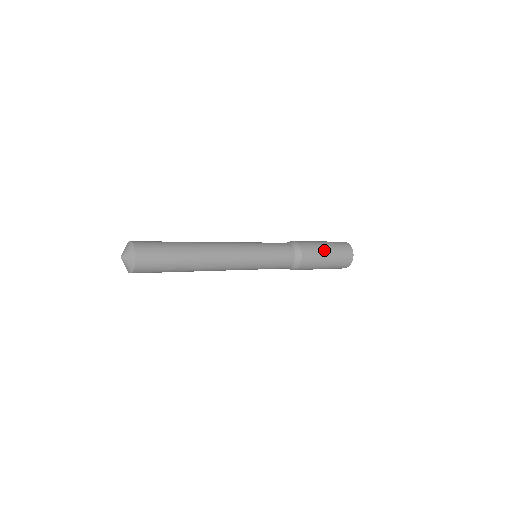
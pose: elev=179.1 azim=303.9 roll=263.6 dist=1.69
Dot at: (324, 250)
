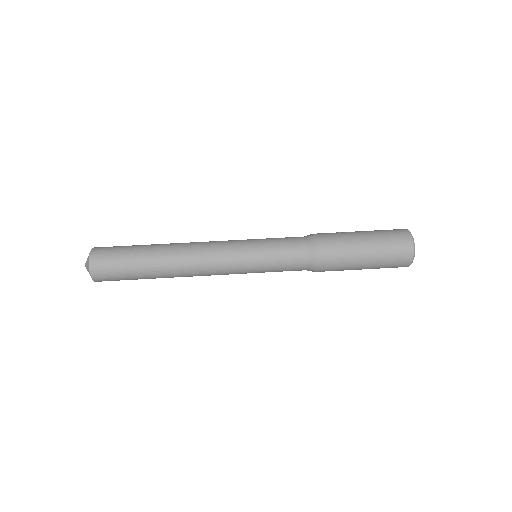
Dot at: (356, 269)
